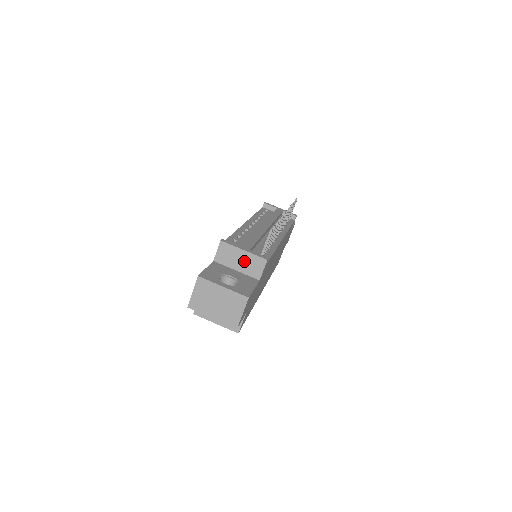
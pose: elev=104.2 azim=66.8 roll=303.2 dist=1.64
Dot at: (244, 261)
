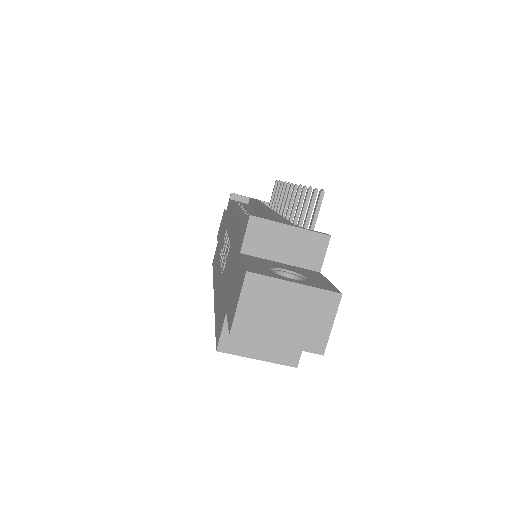
Dot at: (292, 244)
